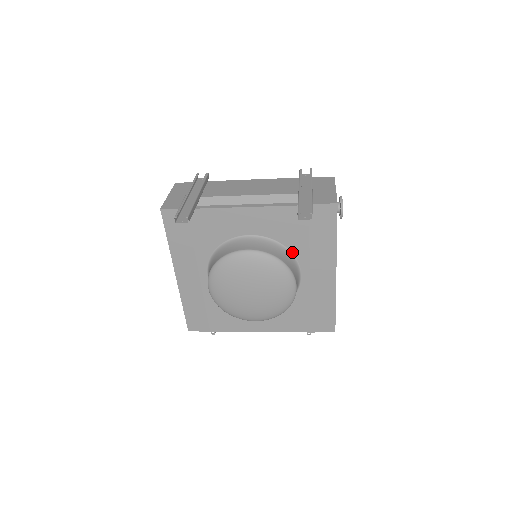
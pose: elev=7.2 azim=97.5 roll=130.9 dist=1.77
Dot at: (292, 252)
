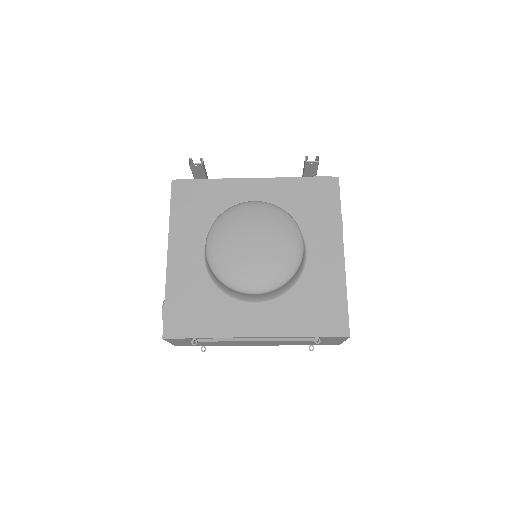
Dot at: occluded
